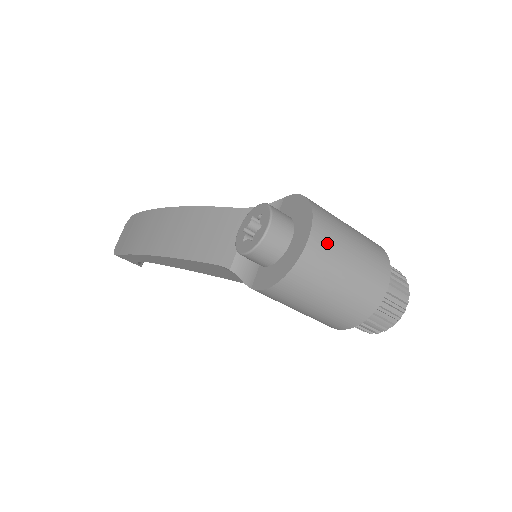
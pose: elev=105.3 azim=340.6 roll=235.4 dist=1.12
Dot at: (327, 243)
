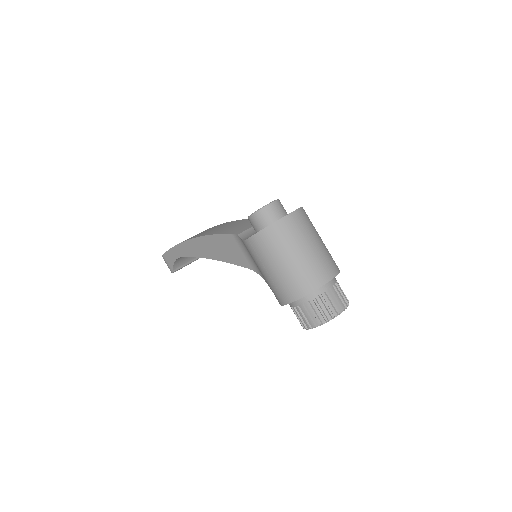
Dot at: (302, 223)
